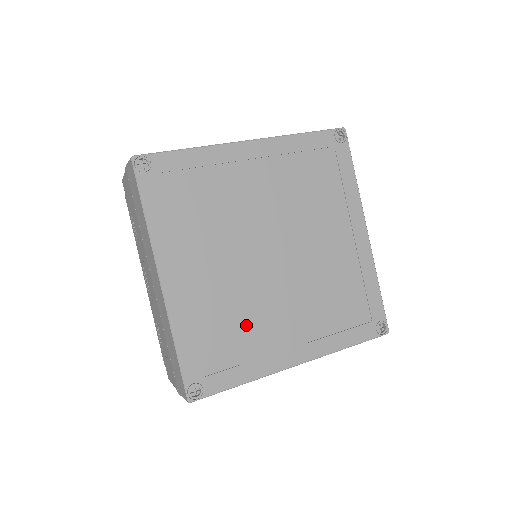
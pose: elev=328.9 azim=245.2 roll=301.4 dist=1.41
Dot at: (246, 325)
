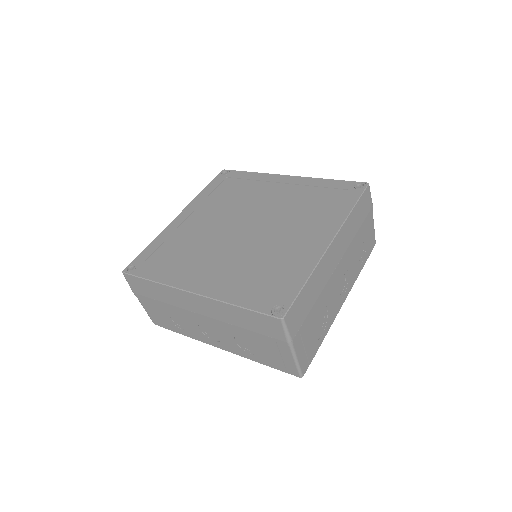
Dot at: (190, 253)
